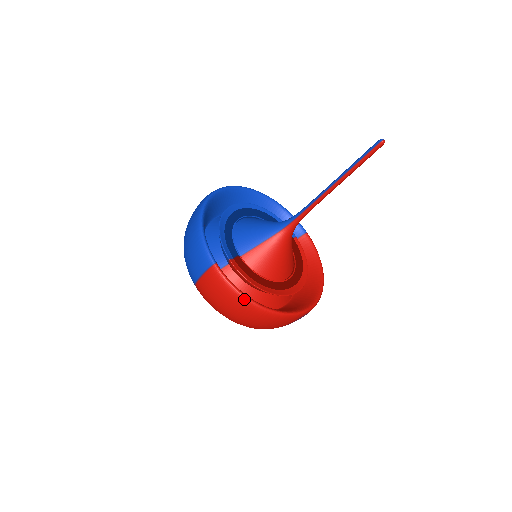
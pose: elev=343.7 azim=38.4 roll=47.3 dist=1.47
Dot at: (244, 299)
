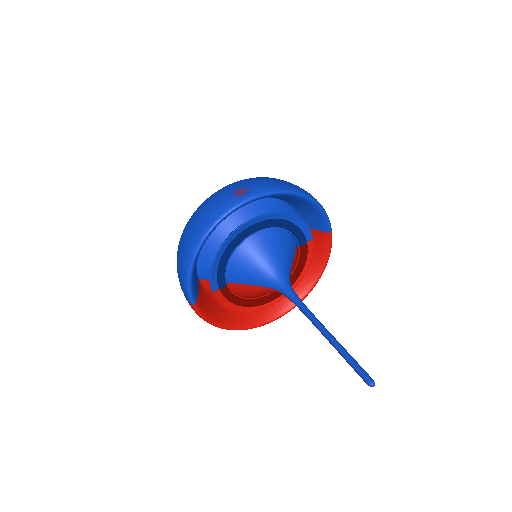
Dot at: occluded
